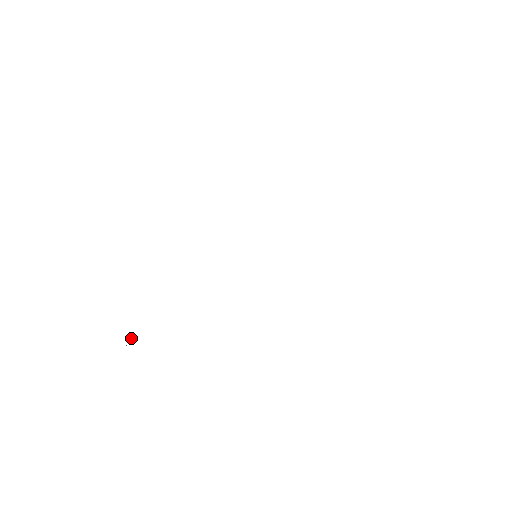
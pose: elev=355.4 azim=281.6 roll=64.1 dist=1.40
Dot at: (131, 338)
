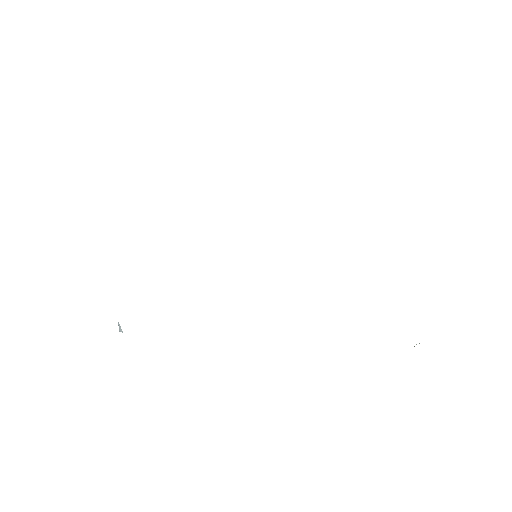
Dot at: occluded
